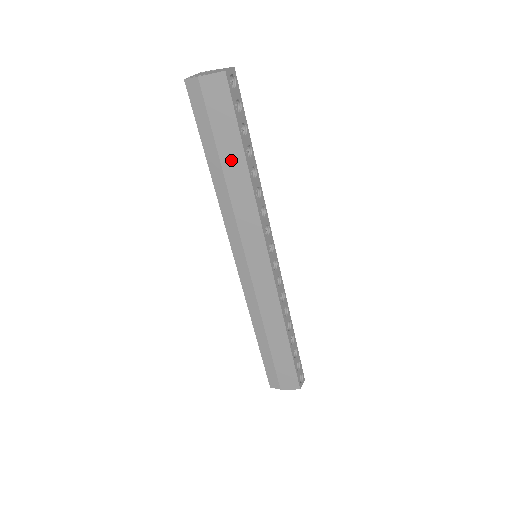
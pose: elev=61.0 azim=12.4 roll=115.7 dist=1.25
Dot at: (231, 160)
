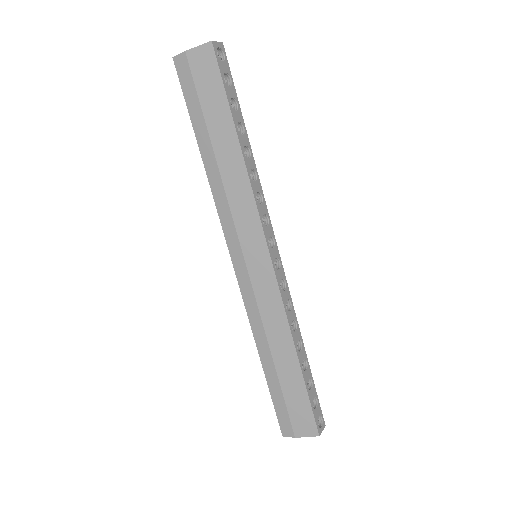
Dot at: (222, 137)
